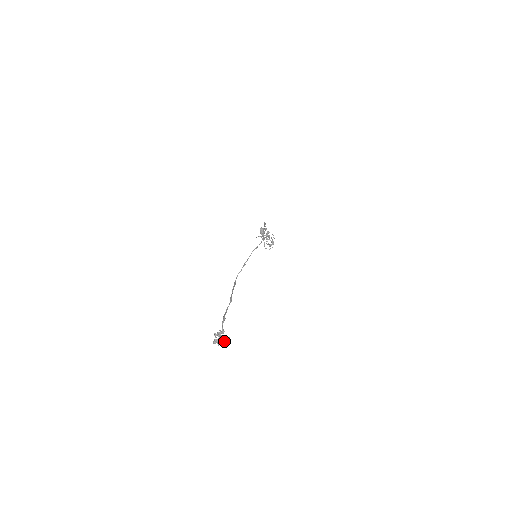
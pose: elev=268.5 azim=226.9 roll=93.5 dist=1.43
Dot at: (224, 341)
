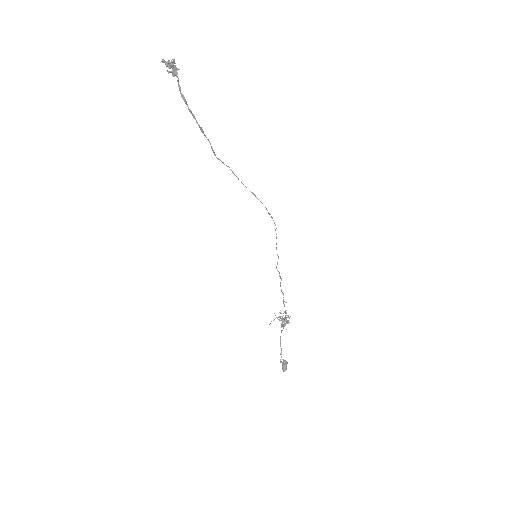
Dot at: (173, 62)
